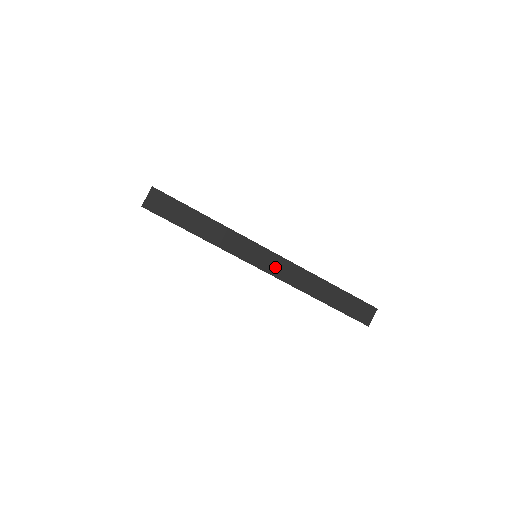
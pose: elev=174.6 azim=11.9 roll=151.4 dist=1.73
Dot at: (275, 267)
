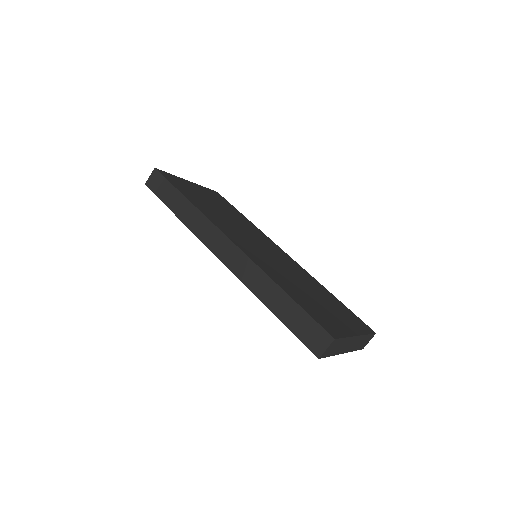
Dot at: (230, 257)
